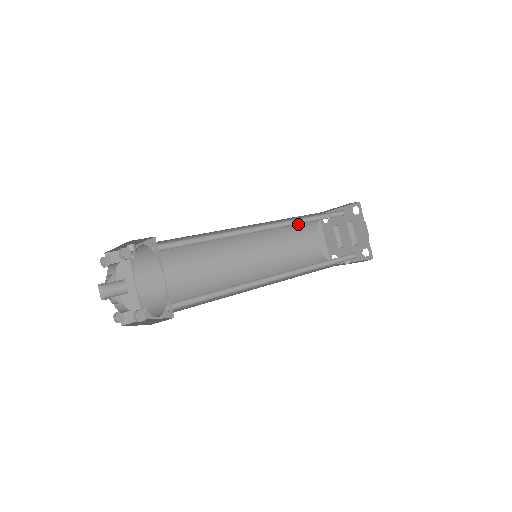
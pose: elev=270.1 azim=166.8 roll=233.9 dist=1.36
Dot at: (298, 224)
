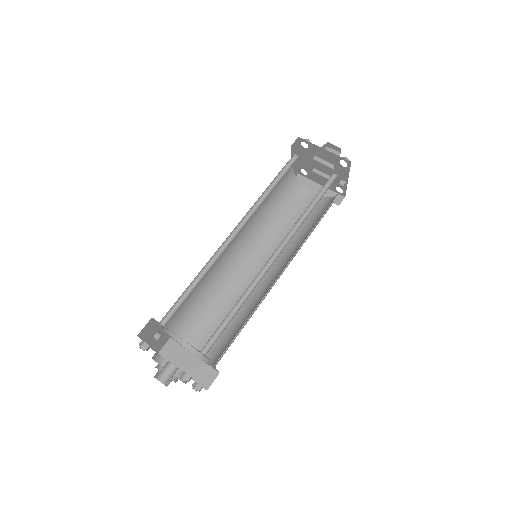
Dot at: (281, 199)
